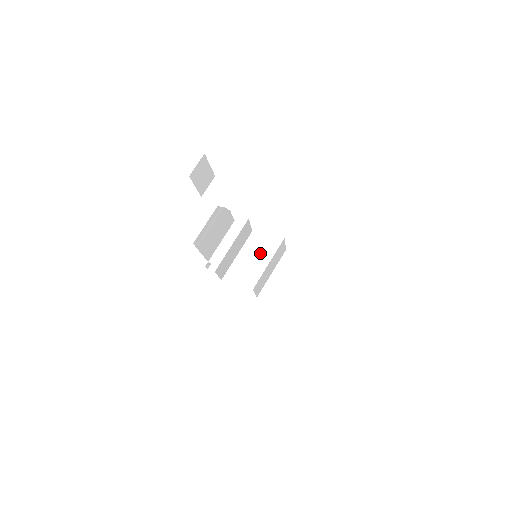
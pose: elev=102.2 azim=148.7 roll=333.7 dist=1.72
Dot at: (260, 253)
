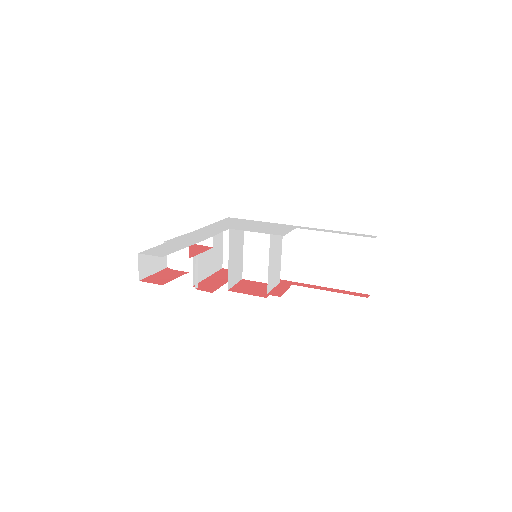
Dot at: (262, 240)
